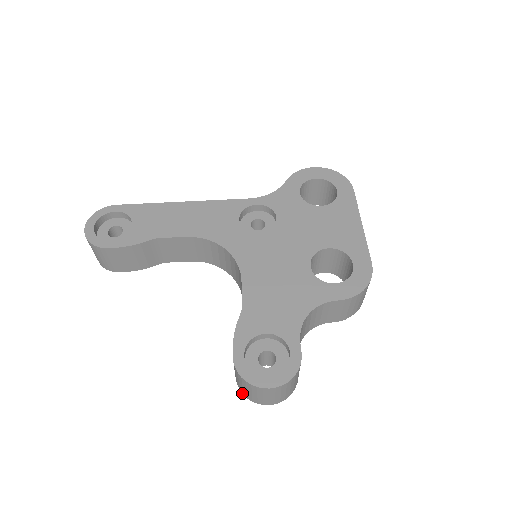
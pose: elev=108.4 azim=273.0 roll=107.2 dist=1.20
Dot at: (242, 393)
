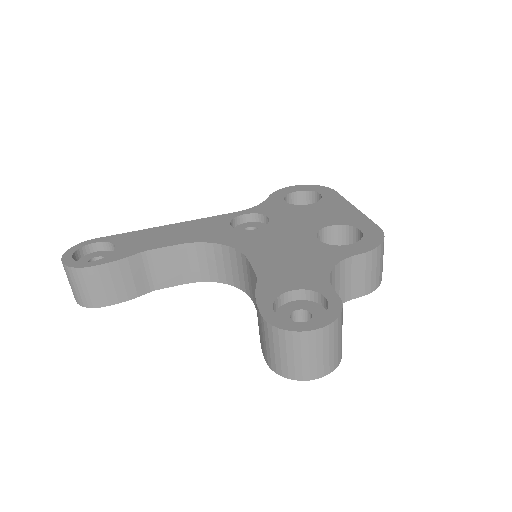
Dot at: (280, 375)
